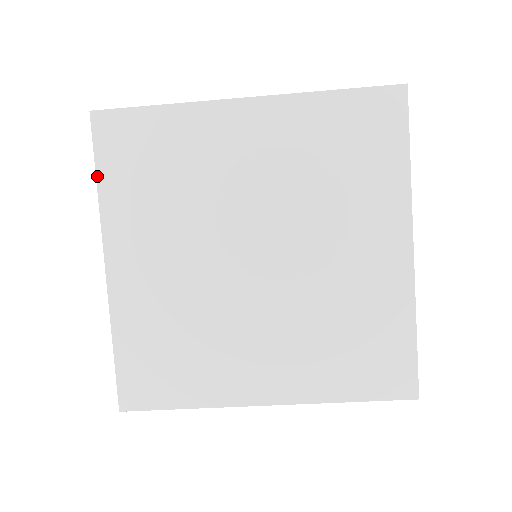
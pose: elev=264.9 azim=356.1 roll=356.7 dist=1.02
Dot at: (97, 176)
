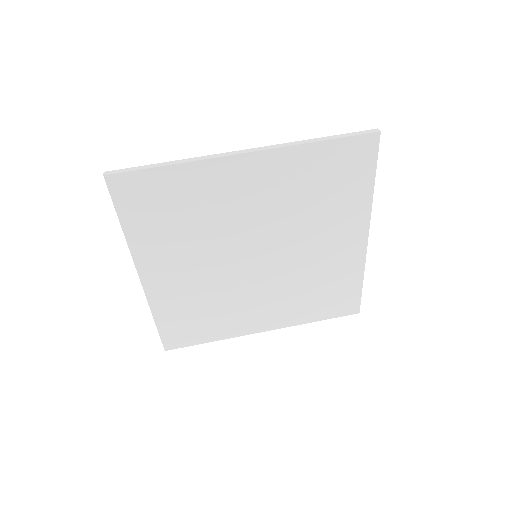
Dot at: (121, 223)
